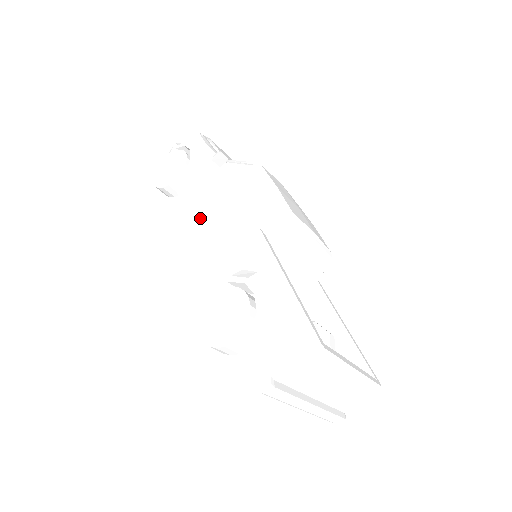
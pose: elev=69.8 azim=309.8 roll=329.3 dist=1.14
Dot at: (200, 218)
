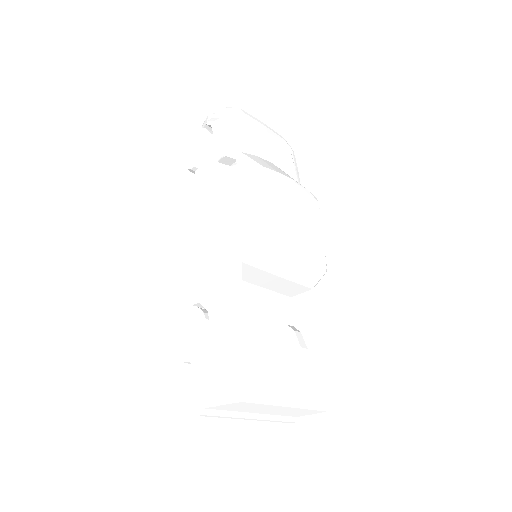
Dot at: (200, 222)
